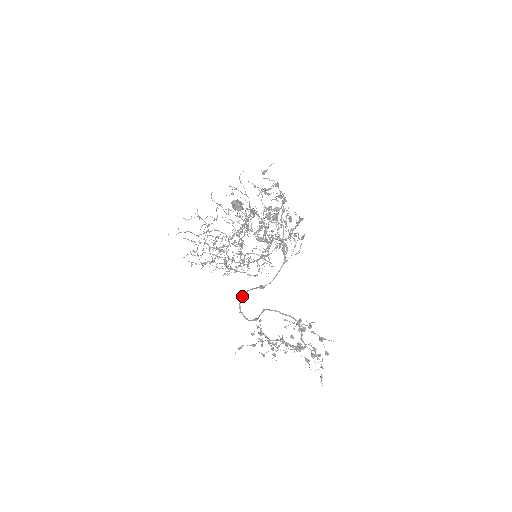
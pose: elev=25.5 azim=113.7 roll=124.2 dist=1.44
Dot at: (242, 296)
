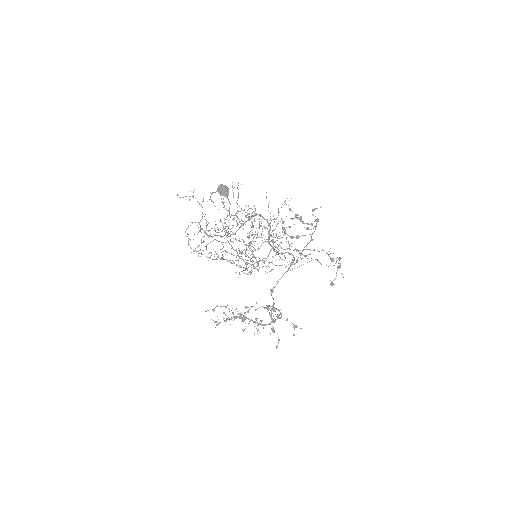
Dot at: (273, 305)
